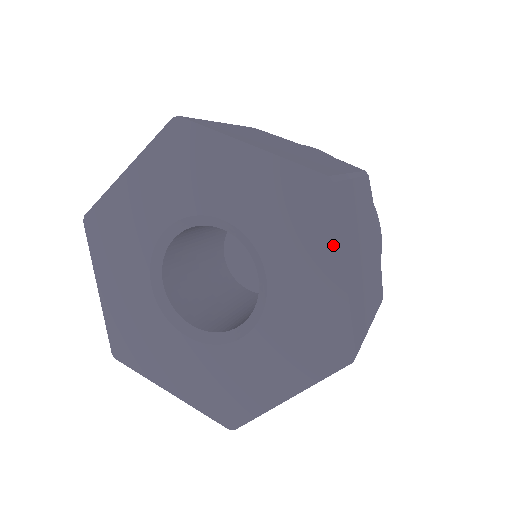
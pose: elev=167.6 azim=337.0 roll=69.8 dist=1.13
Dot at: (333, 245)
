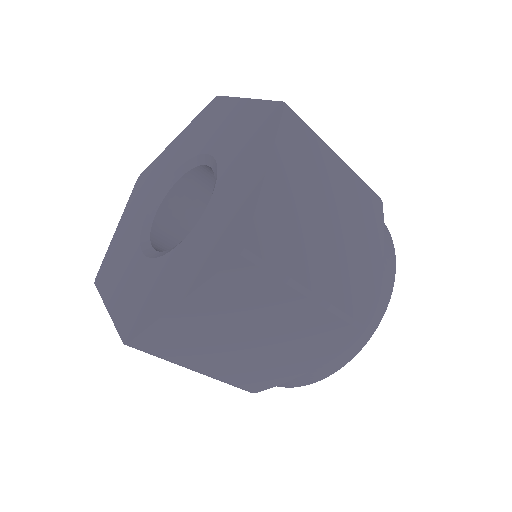
Dot at: (233, 103)
